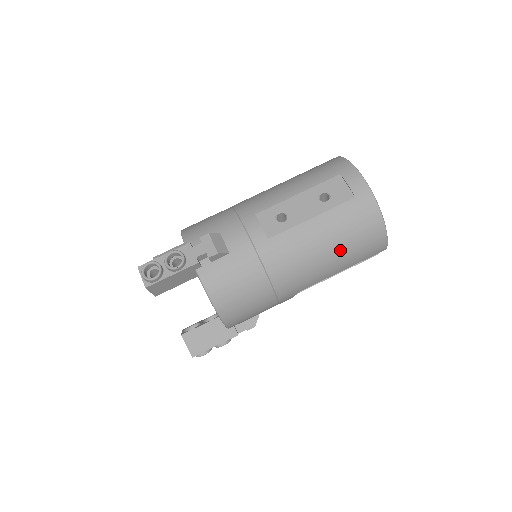
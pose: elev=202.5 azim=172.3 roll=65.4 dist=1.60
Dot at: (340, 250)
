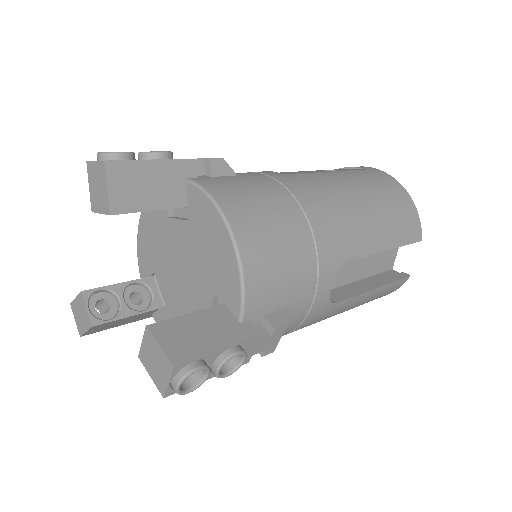
Dot at: (376, 205)
